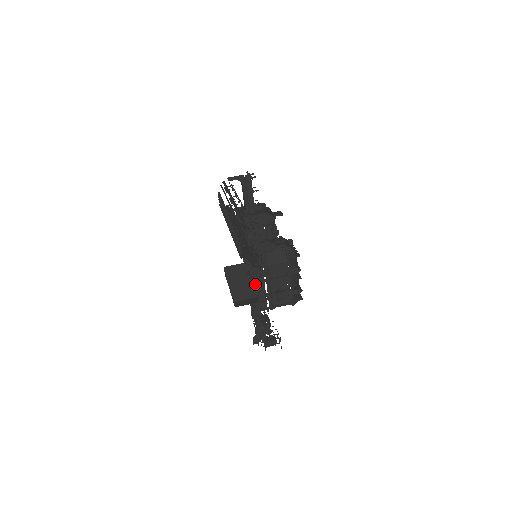
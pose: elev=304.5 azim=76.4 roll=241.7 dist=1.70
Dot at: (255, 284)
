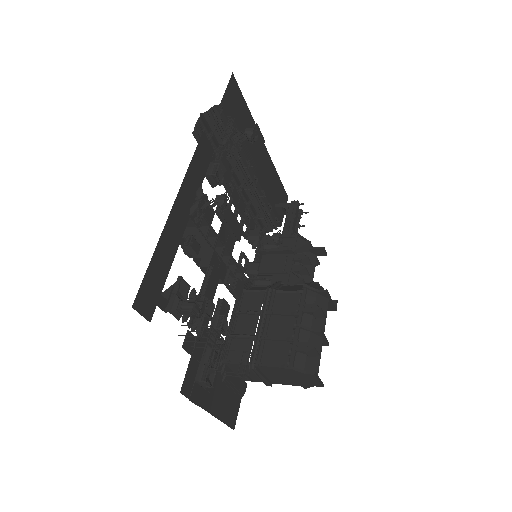
Dot at: (245, 312)
